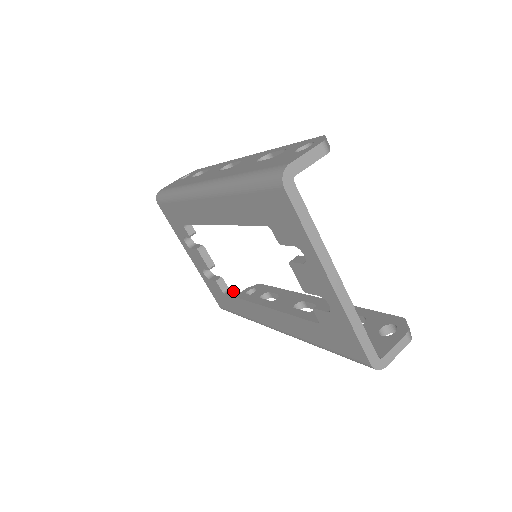
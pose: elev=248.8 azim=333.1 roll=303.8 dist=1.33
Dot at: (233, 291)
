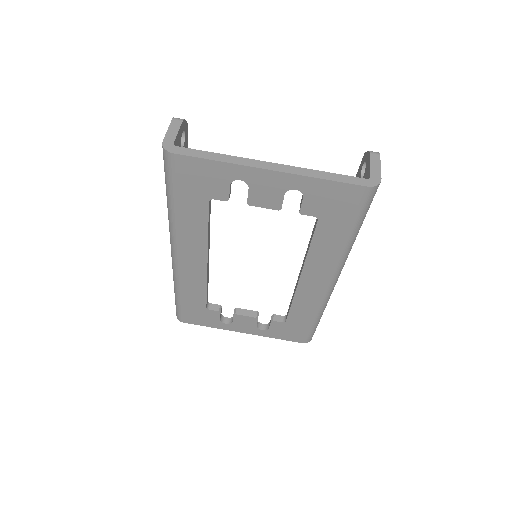
Dot at: occluded
